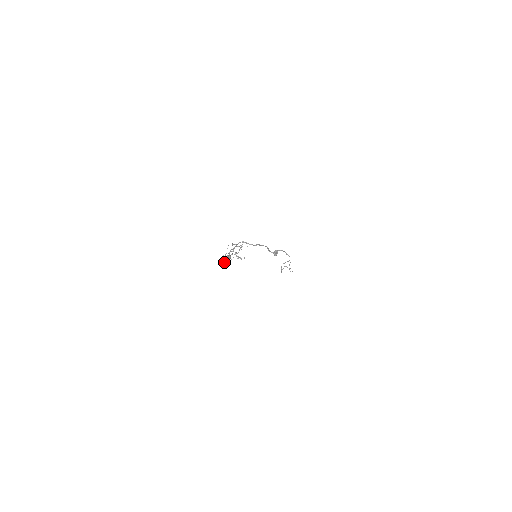
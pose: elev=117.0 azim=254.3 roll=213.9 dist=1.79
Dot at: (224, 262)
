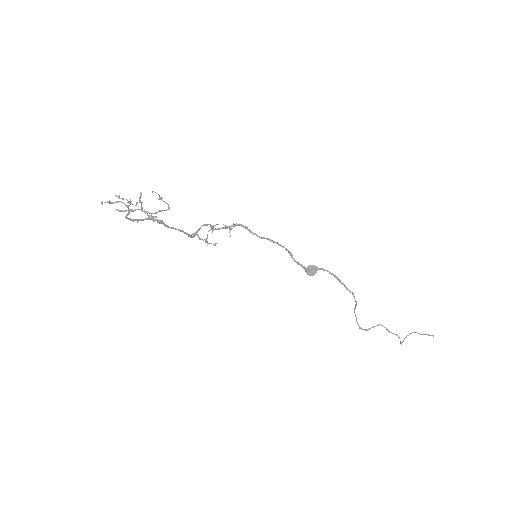
Dot at: (137, 222)
